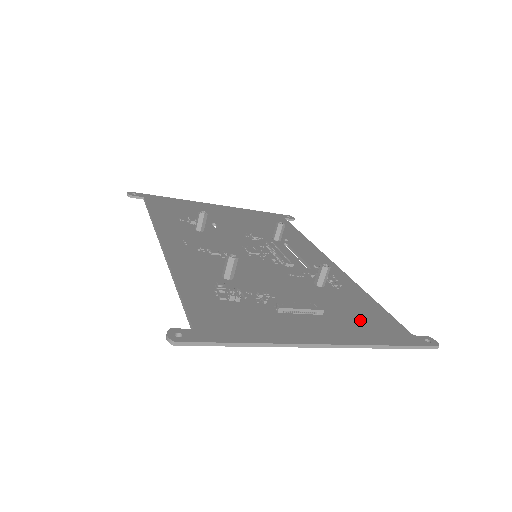
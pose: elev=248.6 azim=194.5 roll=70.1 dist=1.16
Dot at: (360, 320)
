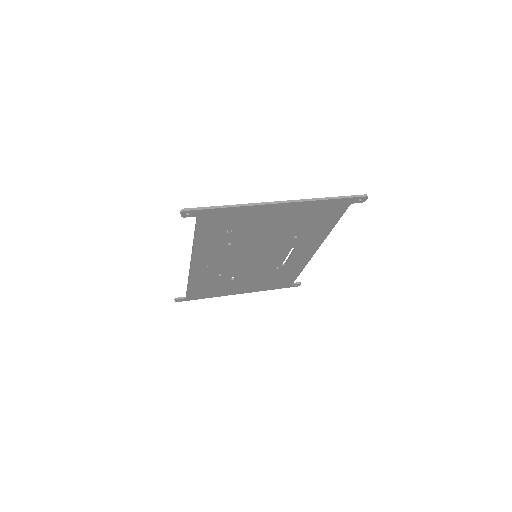
Dot at: (314, 212)
